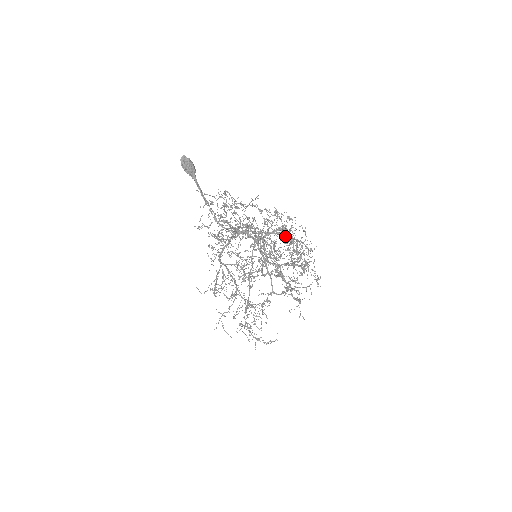
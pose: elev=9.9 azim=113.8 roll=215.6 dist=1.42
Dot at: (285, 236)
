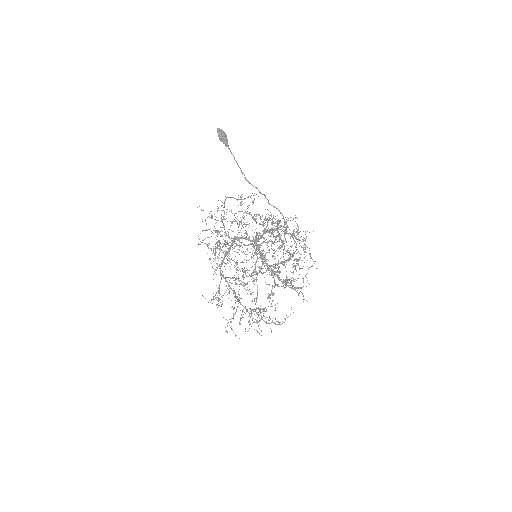
Dot at: occluded
